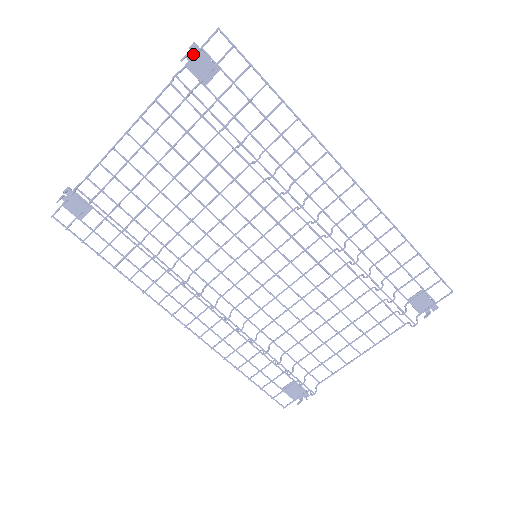
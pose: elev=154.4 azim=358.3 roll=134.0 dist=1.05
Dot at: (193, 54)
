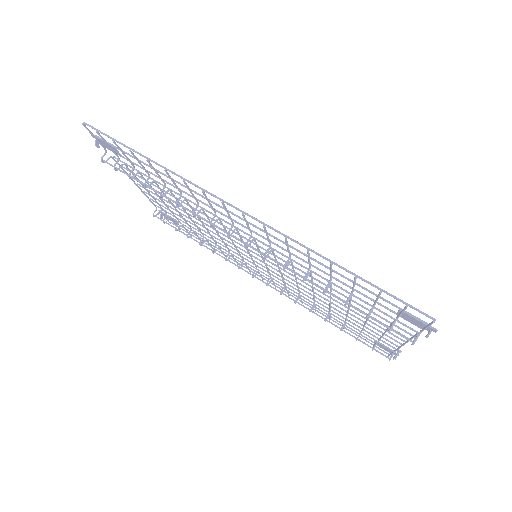
Dot at: (98, 140)
